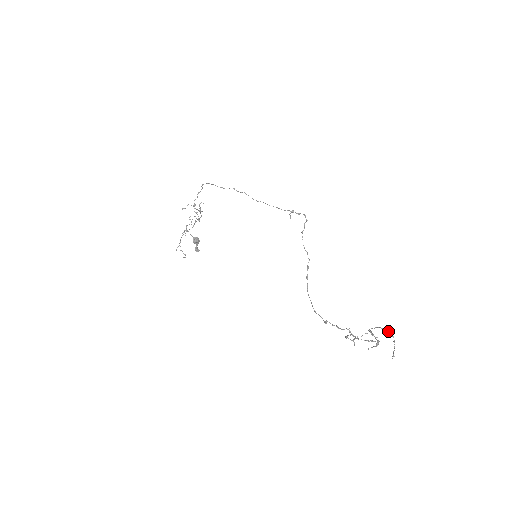
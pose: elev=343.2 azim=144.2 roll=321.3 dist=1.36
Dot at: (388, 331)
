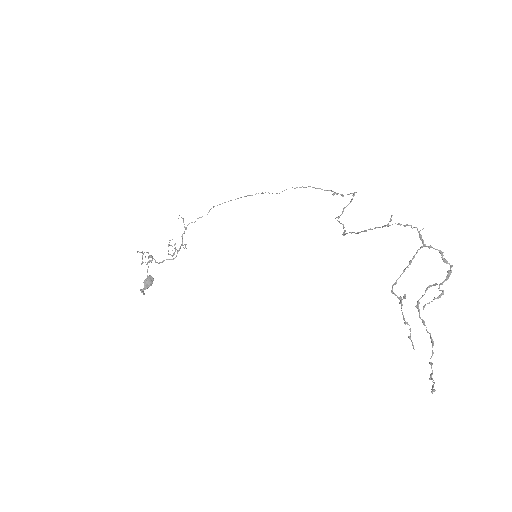
Dot at: (431, 338)
